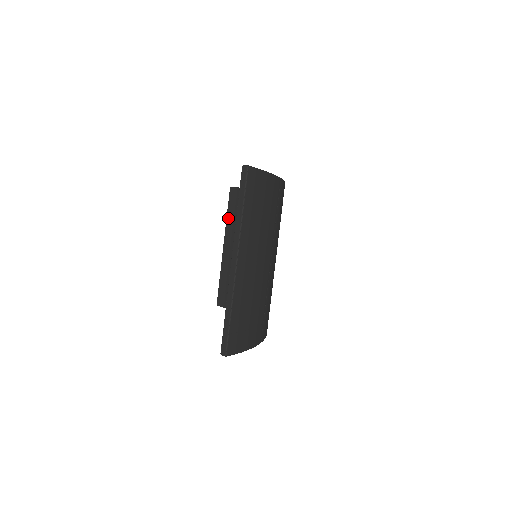
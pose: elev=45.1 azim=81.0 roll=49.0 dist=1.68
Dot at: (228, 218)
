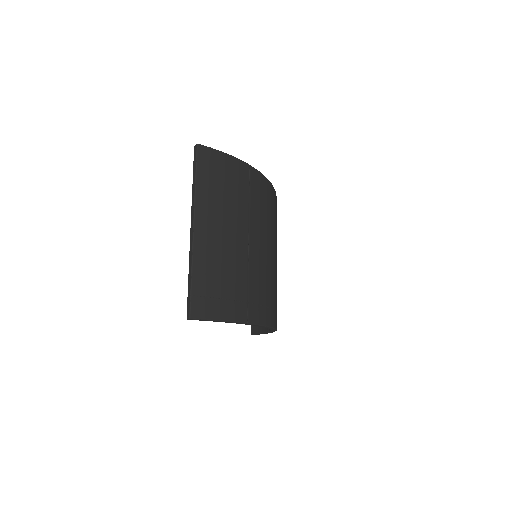
Dot at: occluded
